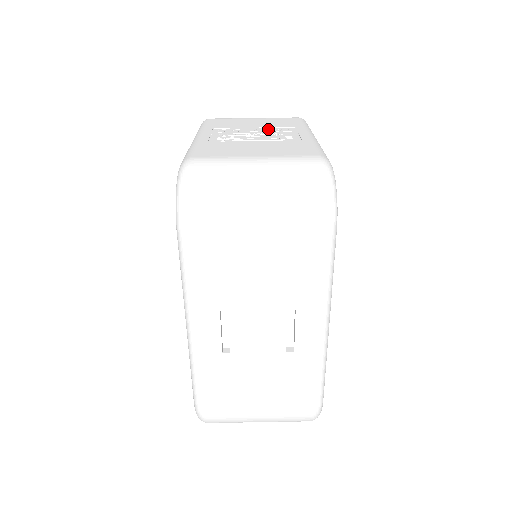
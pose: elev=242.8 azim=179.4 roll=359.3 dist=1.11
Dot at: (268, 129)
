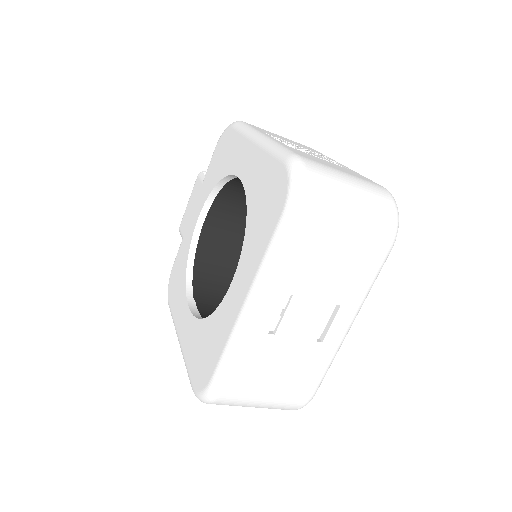
Dot at: (309, 150)
